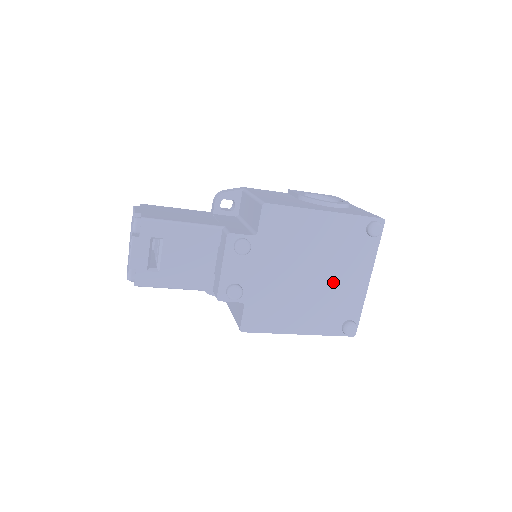
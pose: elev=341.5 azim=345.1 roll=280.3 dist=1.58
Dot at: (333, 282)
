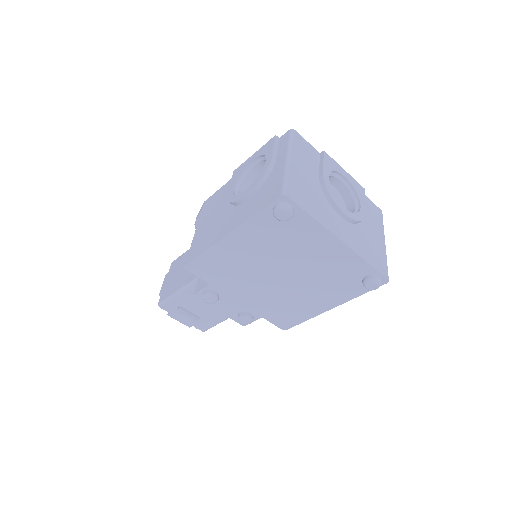
Dot at: (308, 266)
